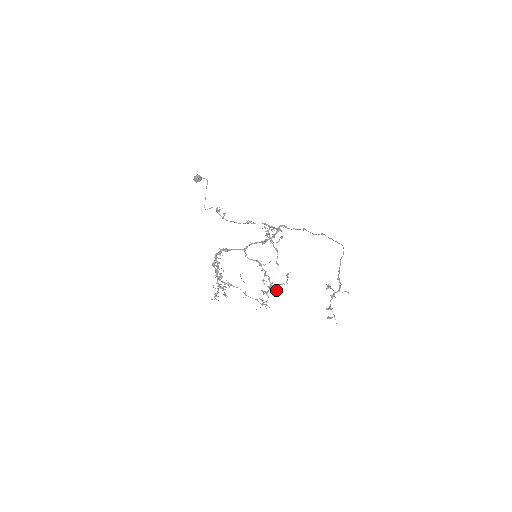
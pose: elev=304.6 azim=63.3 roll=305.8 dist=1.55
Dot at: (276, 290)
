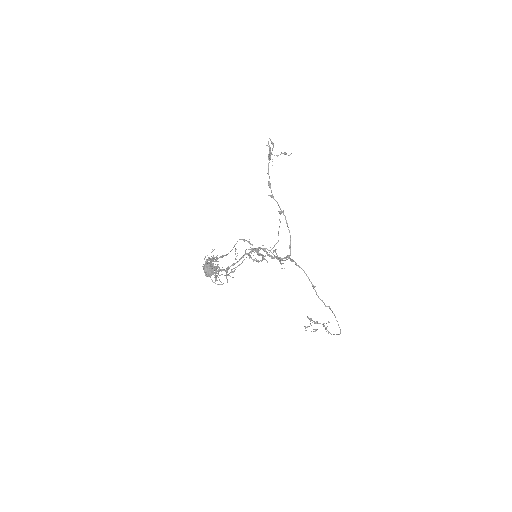
Dot at: occluded
